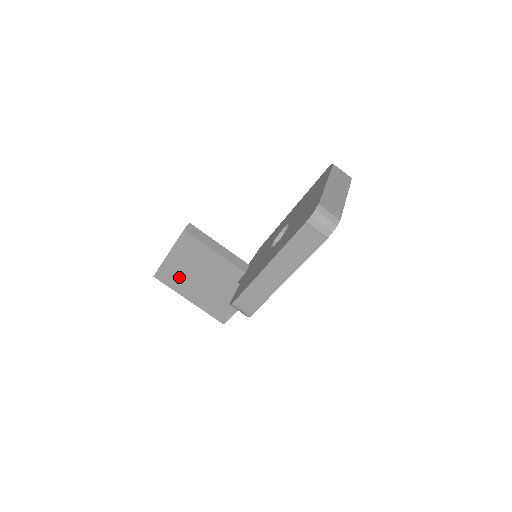
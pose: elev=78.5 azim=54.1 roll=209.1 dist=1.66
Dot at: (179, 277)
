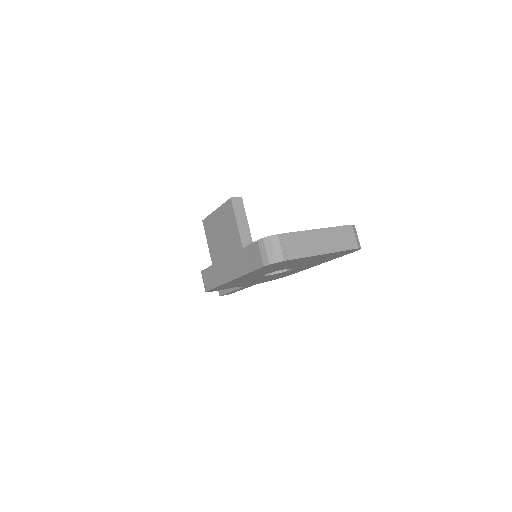
Dot at: (214, 234)
